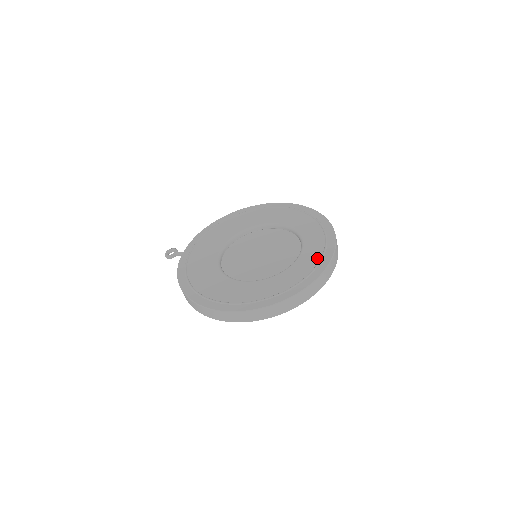
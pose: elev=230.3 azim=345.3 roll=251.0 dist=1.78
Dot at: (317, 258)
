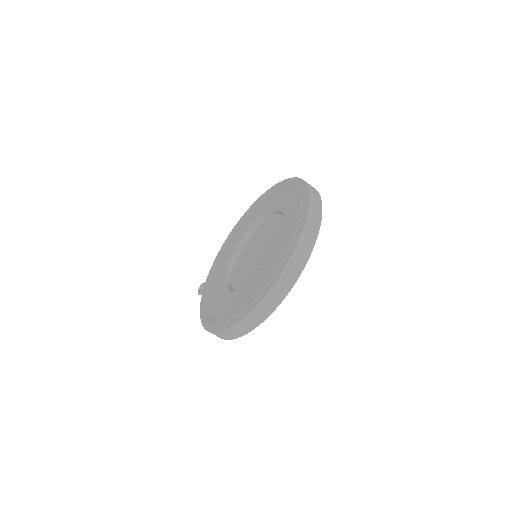
Dot at: (293, 231)
